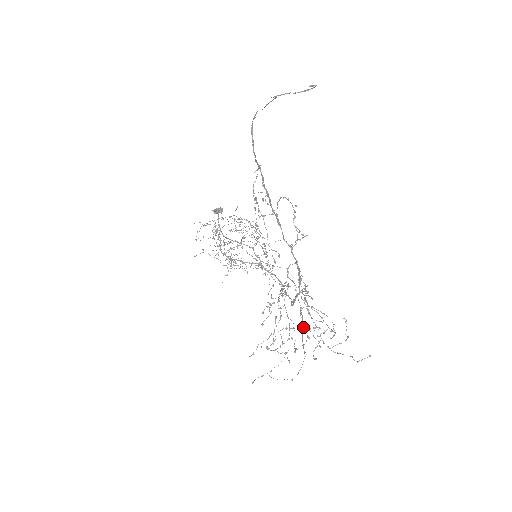
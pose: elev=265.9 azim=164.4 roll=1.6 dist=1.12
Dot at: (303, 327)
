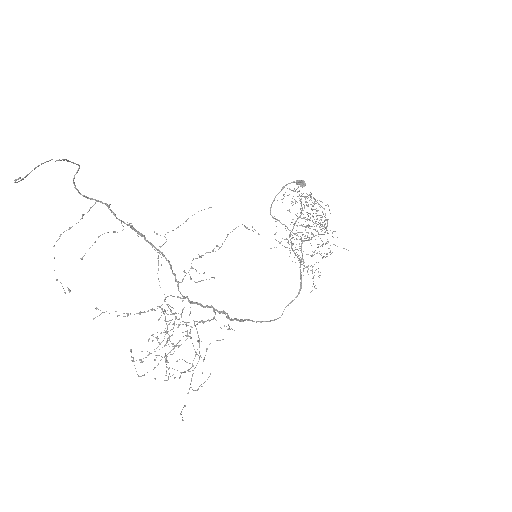
Dot at: (173, 349)
